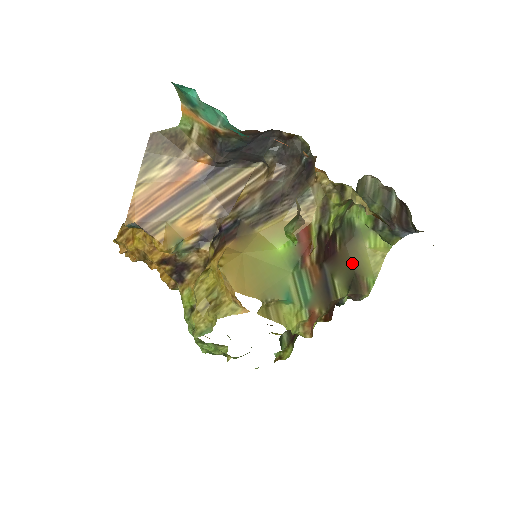
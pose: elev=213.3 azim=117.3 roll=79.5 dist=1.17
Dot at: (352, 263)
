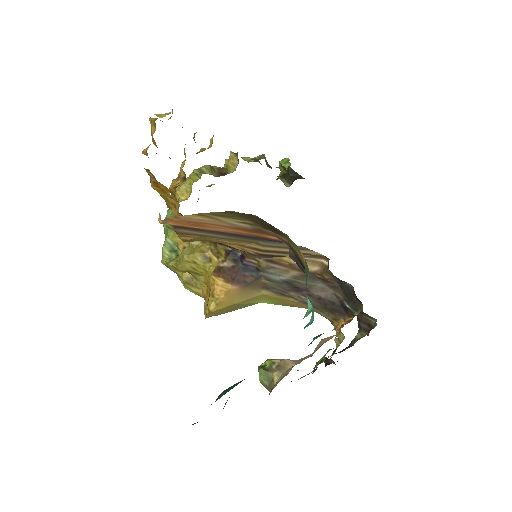
Dot at: occluded
